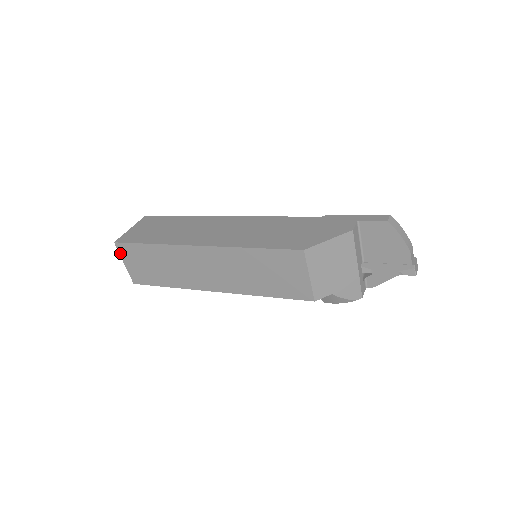
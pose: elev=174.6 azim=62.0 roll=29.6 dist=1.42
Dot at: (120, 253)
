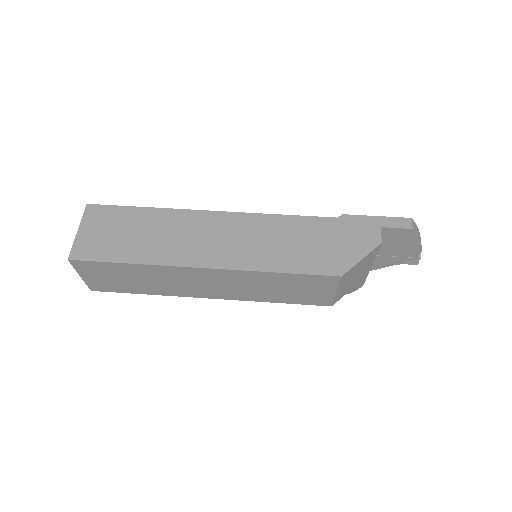
Dot at: (76, 268)
